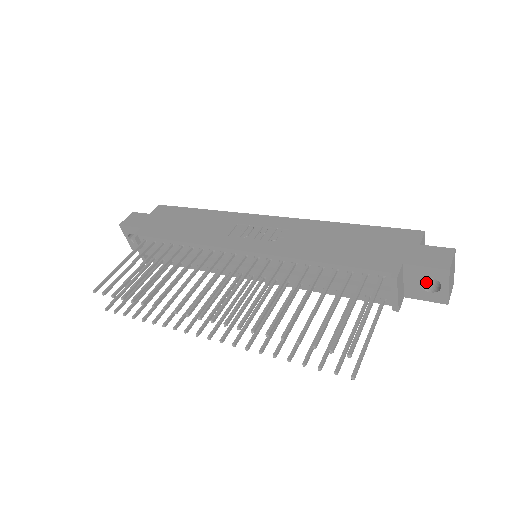
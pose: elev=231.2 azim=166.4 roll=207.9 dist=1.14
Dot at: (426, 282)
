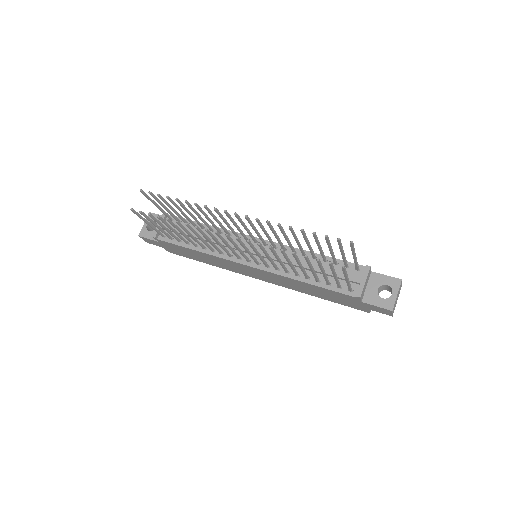
Dot at: occluded
